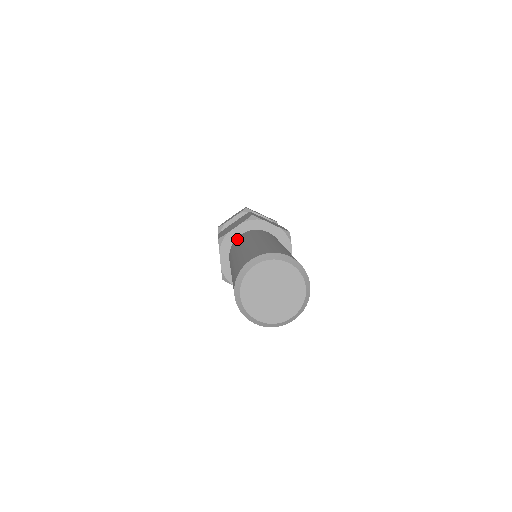
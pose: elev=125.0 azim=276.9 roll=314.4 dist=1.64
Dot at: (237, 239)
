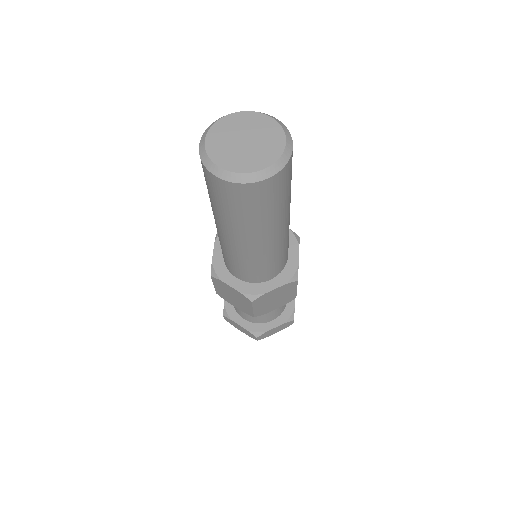
Dot at: occluded
